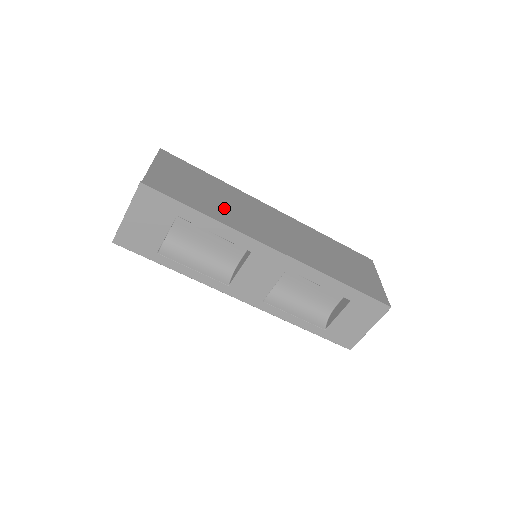
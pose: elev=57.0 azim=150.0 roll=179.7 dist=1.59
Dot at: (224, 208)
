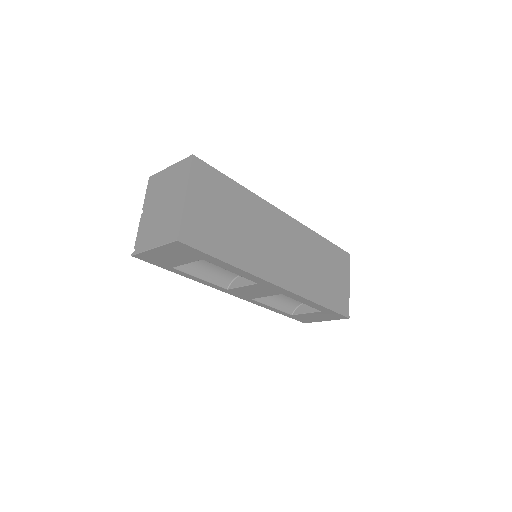
Dot at: (245, 242)
